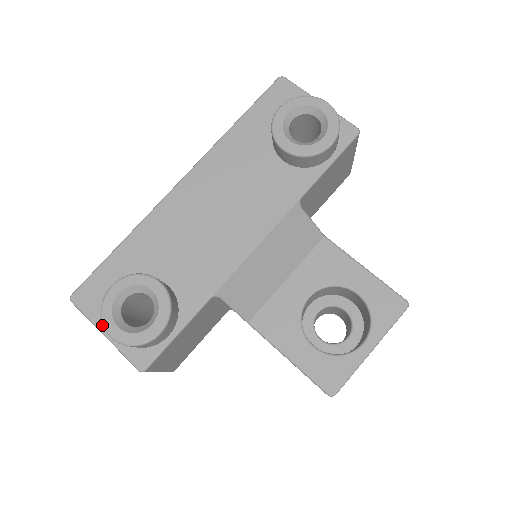
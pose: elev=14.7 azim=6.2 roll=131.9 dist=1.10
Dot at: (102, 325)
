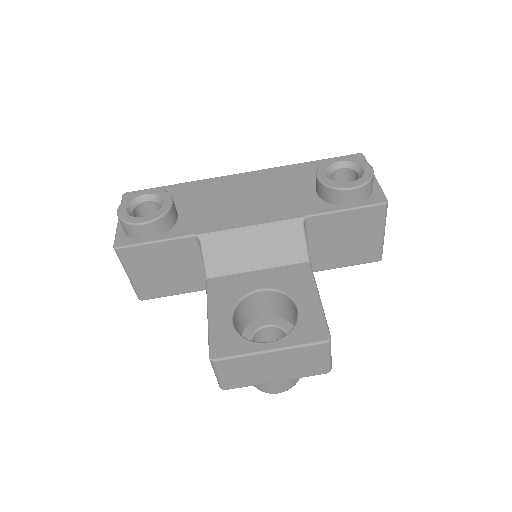
Dot at: occluded
